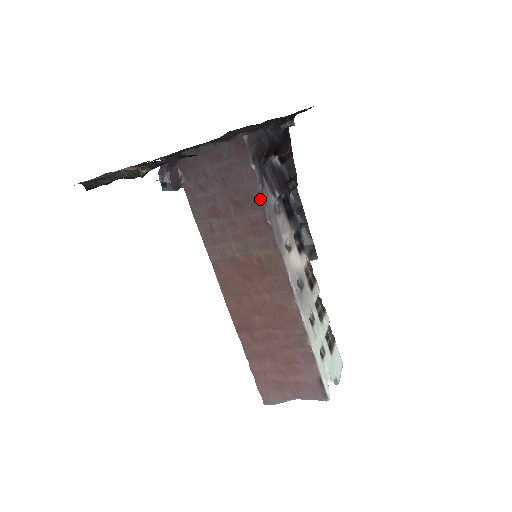
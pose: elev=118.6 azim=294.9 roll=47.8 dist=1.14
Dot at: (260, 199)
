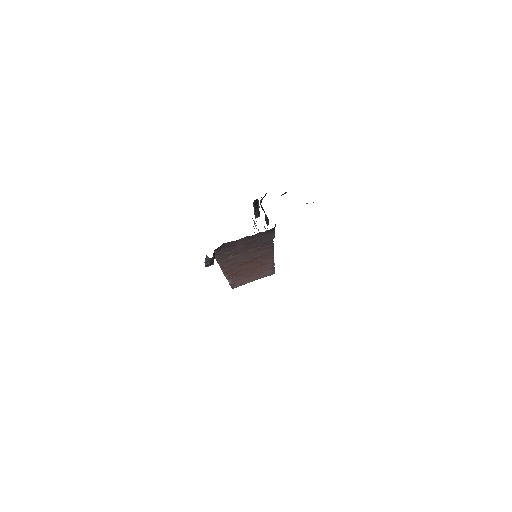
Dot at: (272, 242)
